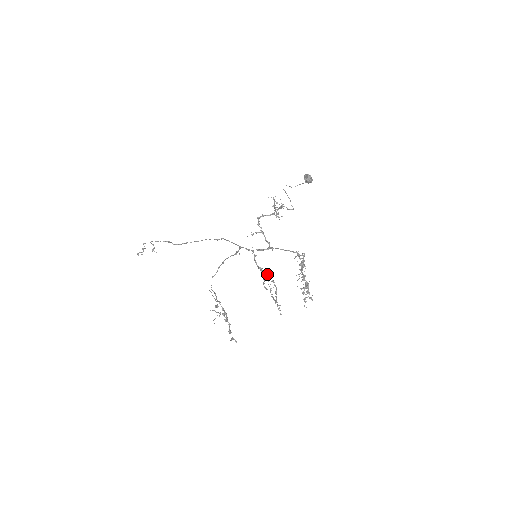
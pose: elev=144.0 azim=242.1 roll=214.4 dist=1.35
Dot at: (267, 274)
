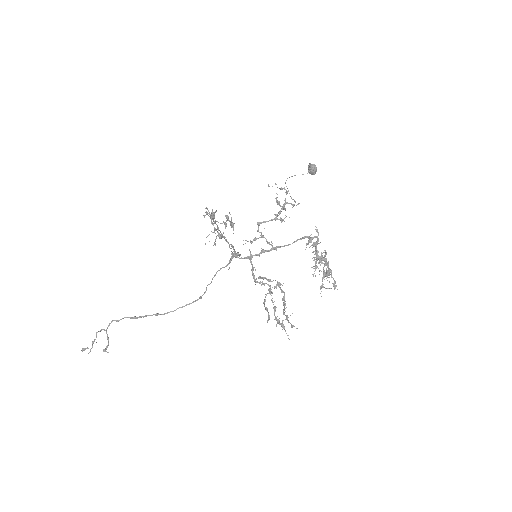
Dot at: (270, 285)
